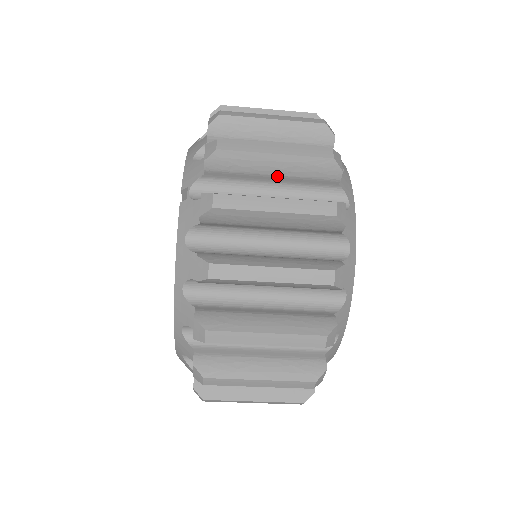
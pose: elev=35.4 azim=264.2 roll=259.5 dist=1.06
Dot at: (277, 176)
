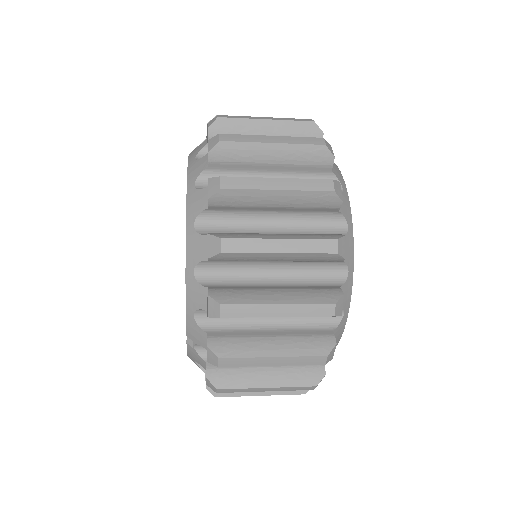
Dot at: occluded
